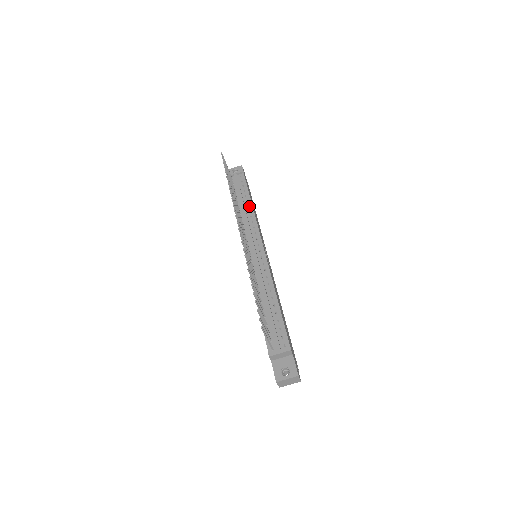
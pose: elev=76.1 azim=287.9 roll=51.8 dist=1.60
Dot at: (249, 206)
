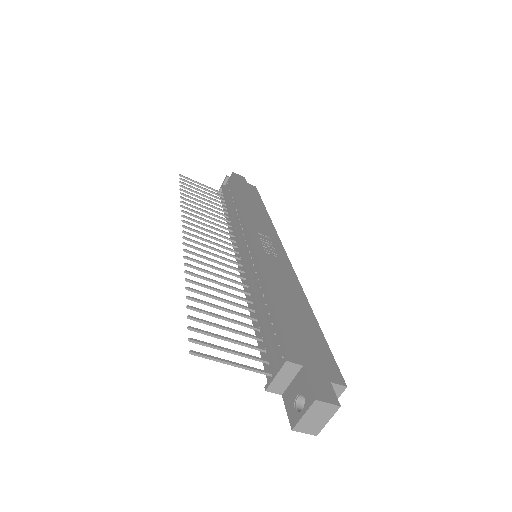
Dot at: (235, 206)
